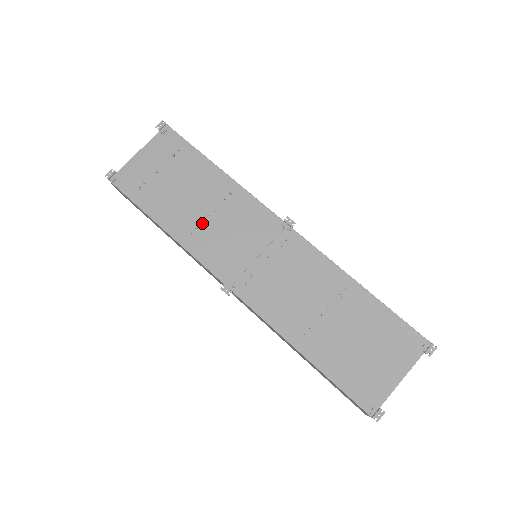
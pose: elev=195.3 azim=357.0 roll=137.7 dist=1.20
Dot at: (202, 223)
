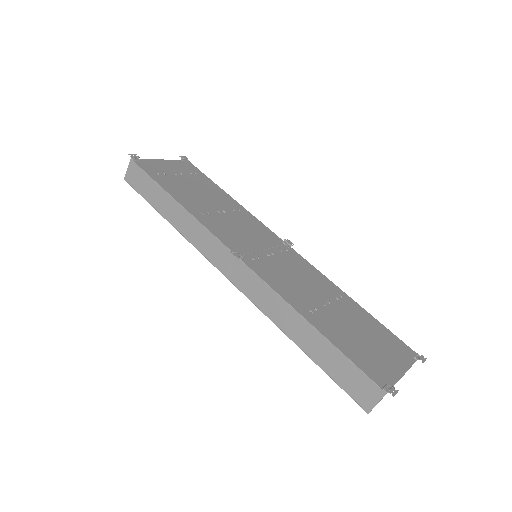
Dot at: (214, 213)
